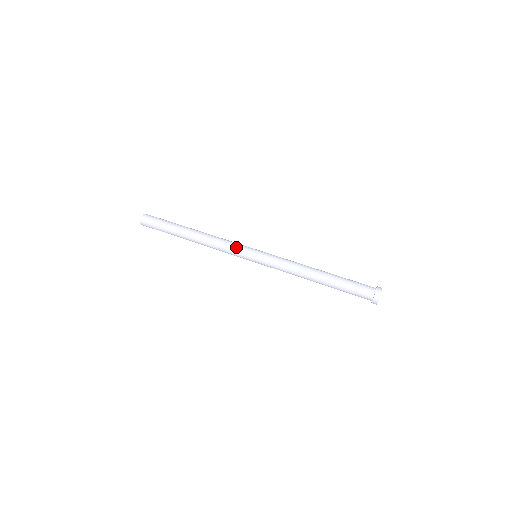
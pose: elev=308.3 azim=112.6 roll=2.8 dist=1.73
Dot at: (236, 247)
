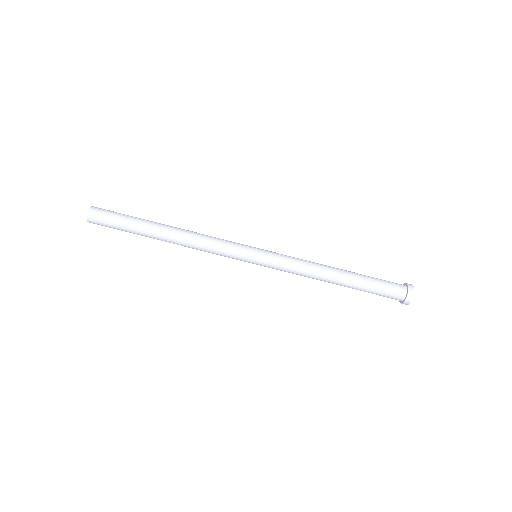
Dot at: (228, 257)
